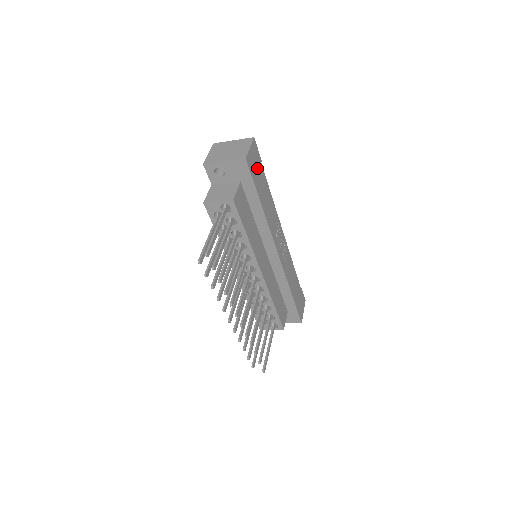
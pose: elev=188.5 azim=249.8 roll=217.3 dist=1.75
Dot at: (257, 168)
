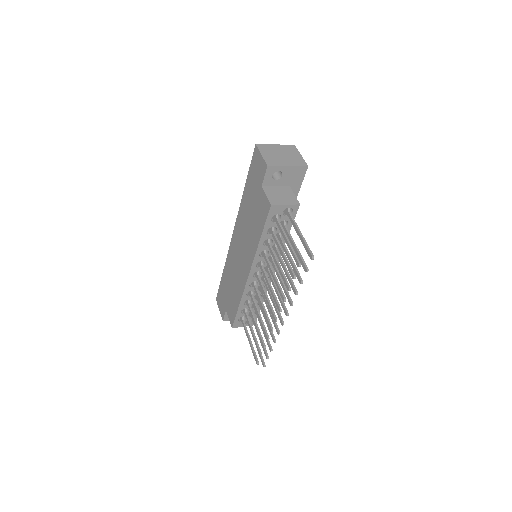
Dot at: occluded
